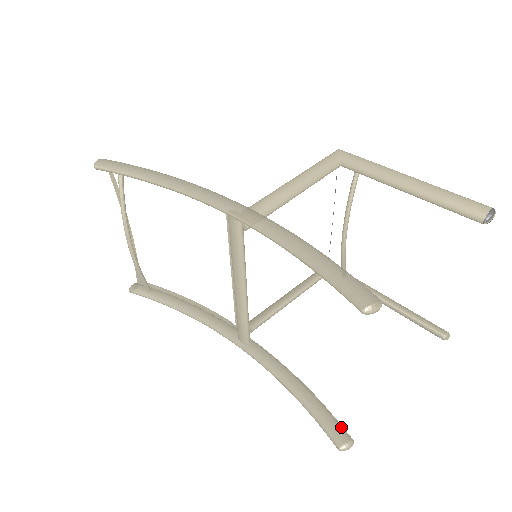
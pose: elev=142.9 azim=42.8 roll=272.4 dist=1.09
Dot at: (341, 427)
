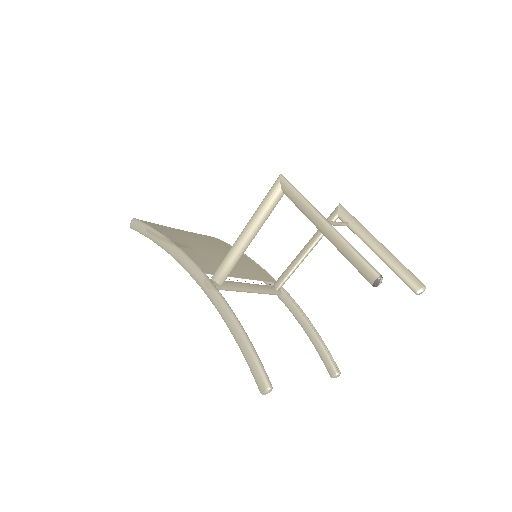
Dot at: (333, 364)
